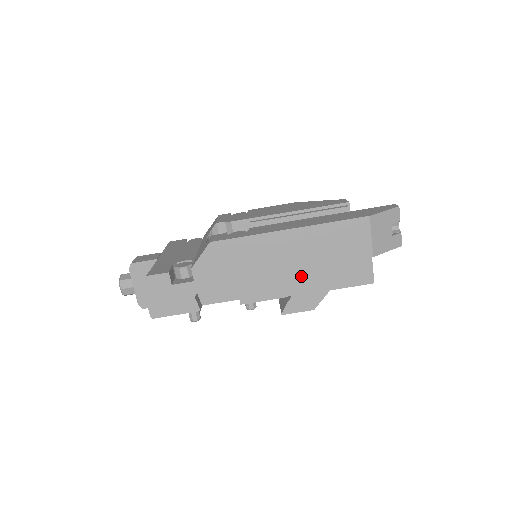
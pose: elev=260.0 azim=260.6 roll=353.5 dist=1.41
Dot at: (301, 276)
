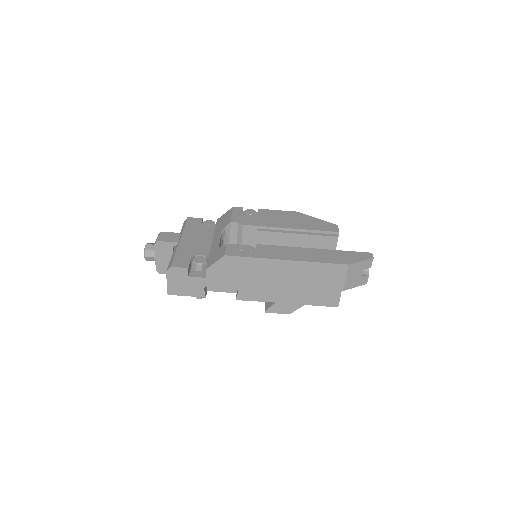
Dot at: (286, 291)
